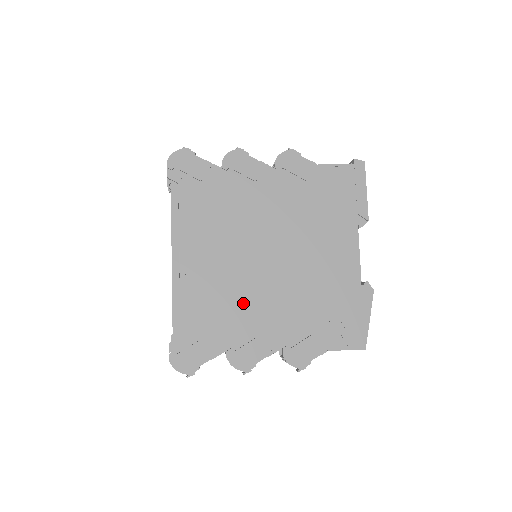
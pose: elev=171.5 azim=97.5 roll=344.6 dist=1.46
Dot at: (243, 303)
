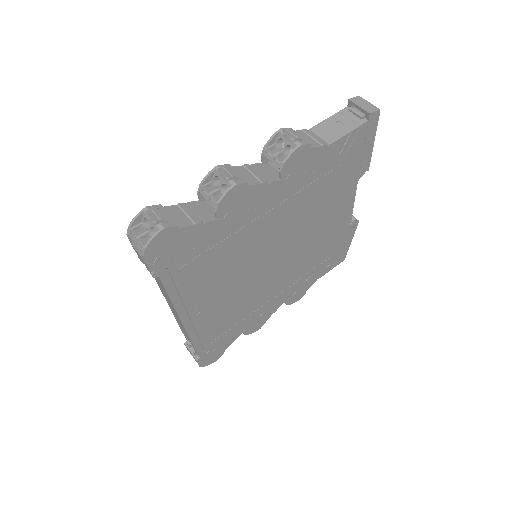
Dot at: (253, 301)
